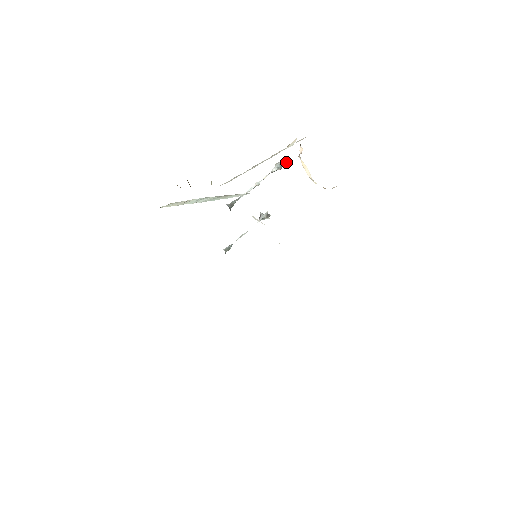
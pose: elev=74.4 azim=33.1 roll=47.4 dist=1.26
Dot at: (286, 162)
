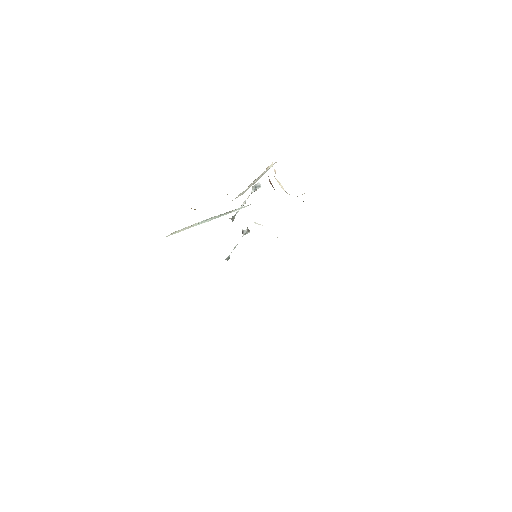
Dot at: (259, 185)
